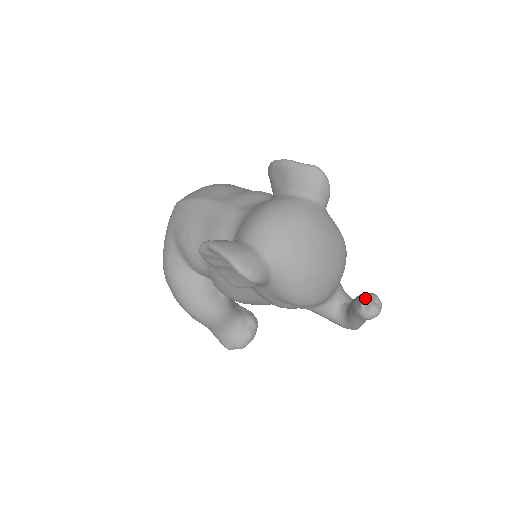
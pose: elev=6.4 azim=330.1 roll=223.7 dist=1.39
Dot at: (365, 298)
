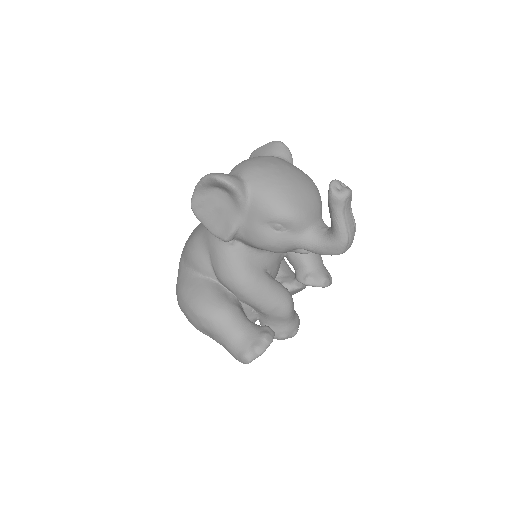
Dot at: (331, 181)
